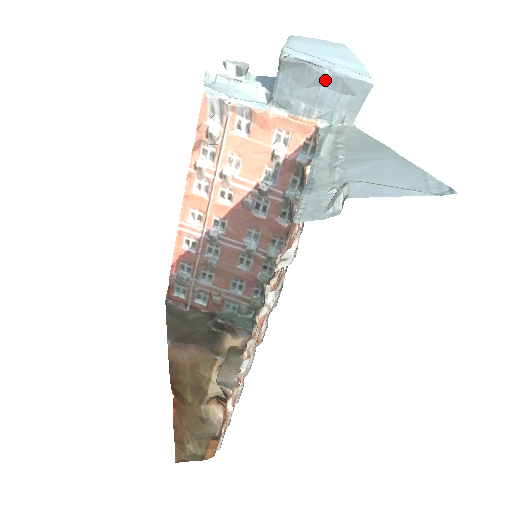
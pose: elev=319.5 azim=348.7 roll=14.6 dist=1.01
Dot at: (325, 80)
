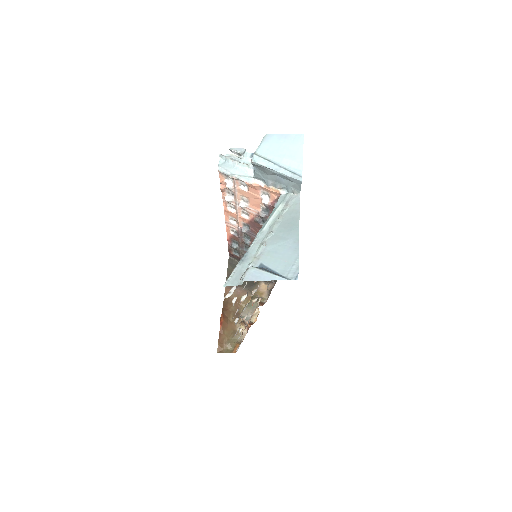
Dot at: (277, 174)
